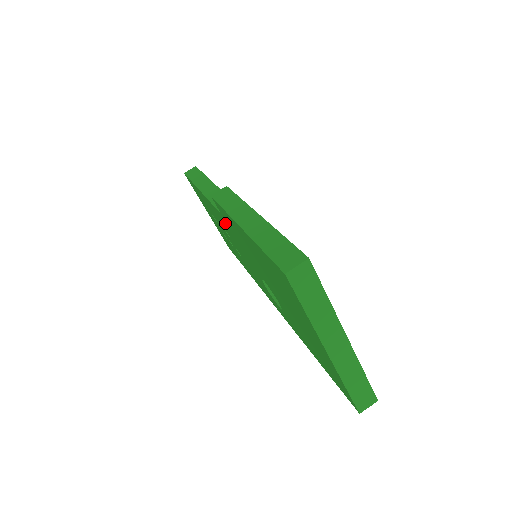
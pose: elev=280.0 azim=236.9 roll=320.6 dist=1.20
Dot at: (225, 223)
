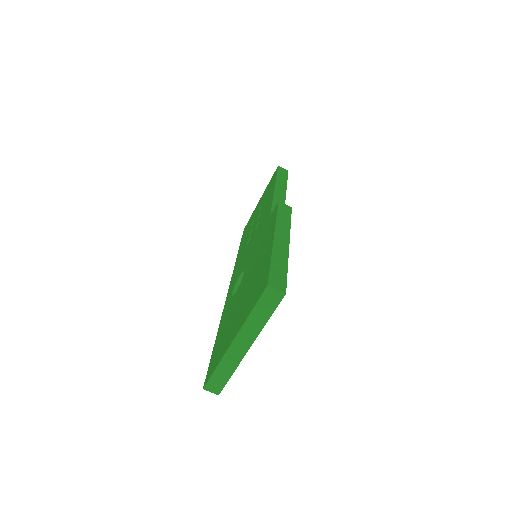
Dot at: (265, 221)
